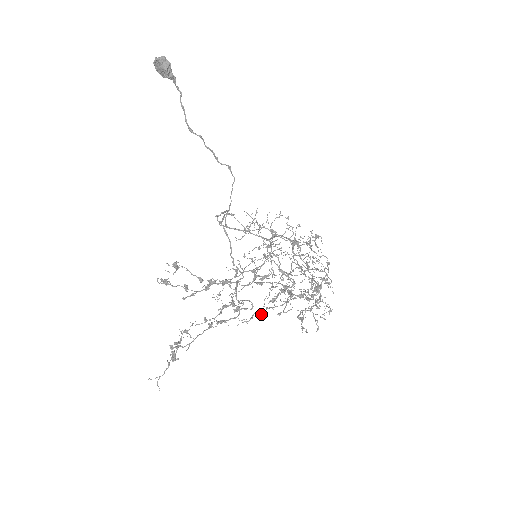
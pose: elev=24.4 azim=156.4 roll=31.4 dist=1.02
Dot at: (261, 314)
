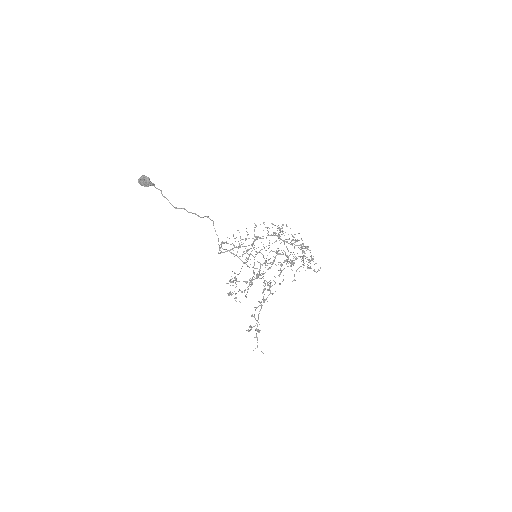
Dot at: occluded
